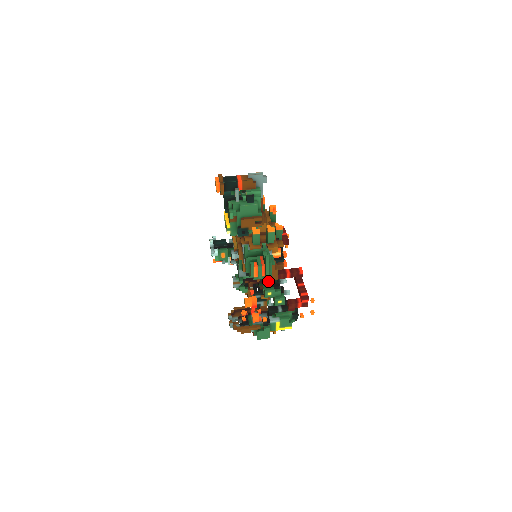
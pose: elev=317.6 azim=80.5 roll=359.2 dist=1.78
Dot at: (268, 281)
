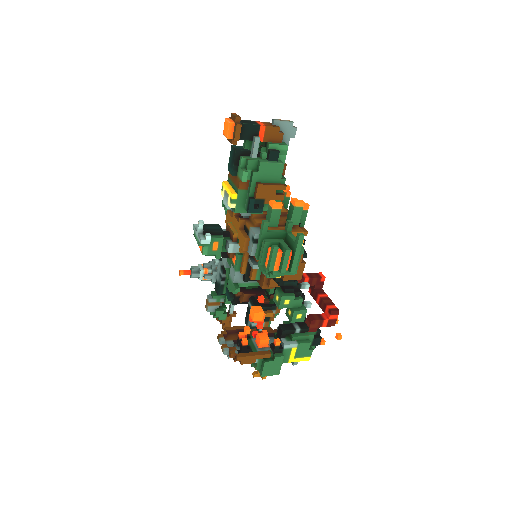
Dot at: (286, 283)
